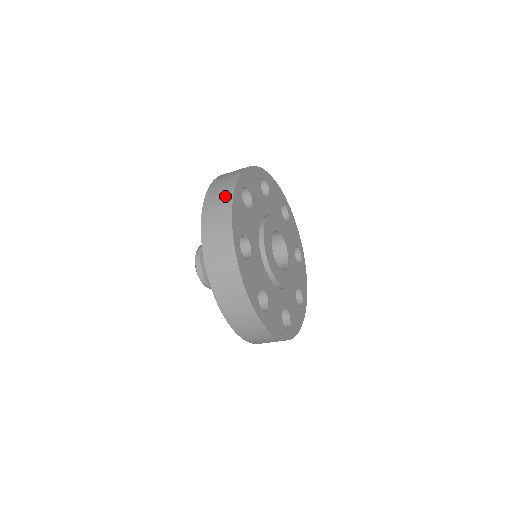
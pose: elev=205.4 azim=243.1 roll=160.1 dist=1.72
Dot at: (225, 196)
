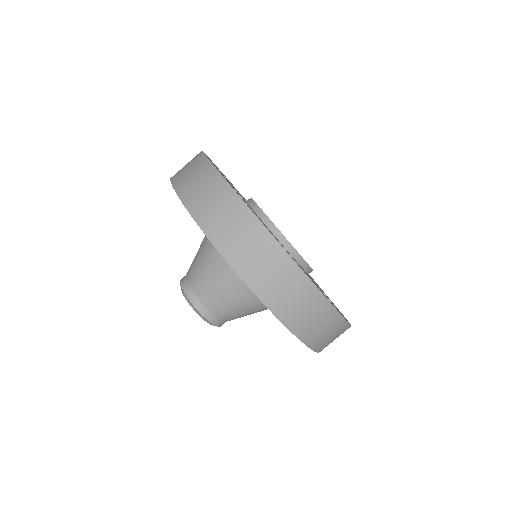
Dot at: (194, 159)
